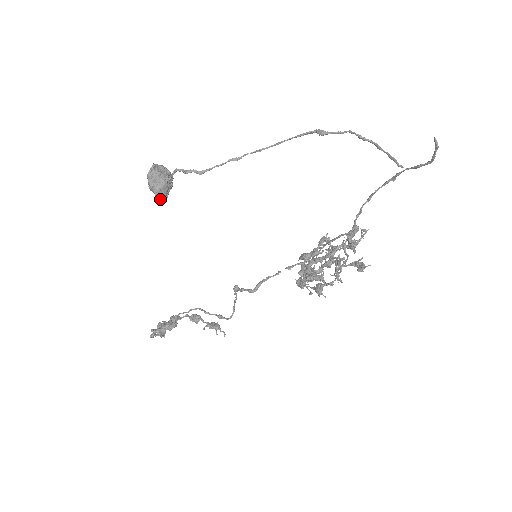
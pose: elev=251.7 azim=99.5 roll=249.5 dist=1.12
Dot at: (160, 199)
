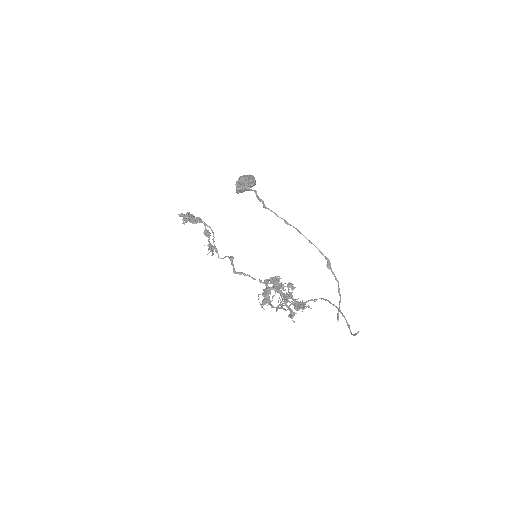
Dot at: (237, 191)
